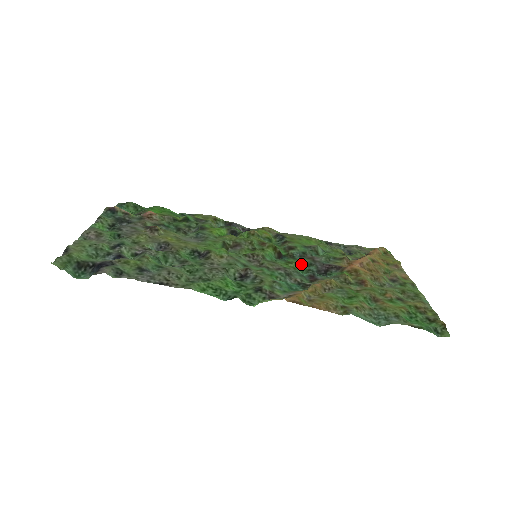
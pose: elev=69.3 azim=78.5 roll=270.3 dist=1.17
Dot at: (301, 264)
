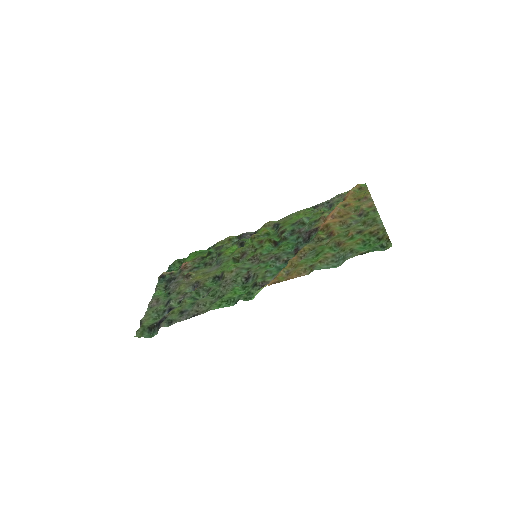
Dot at: (291, 242)
